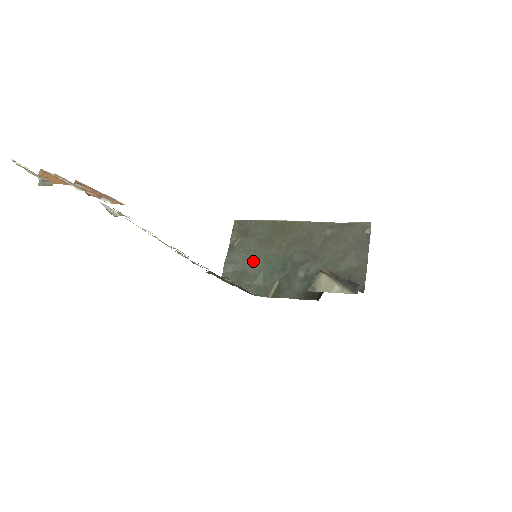
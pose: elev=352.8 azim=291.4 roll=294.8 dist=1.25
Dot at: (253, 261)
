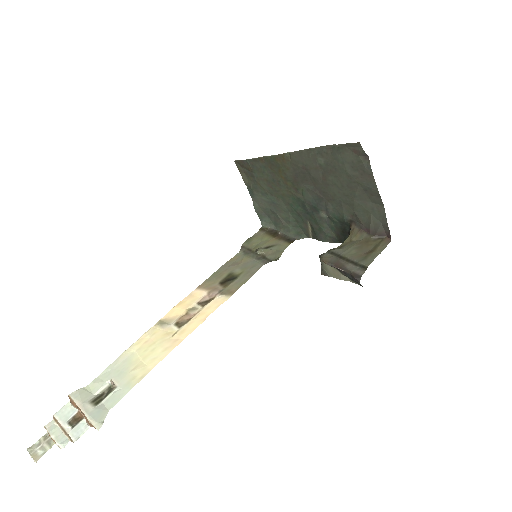
Dot at: (276, 204)
